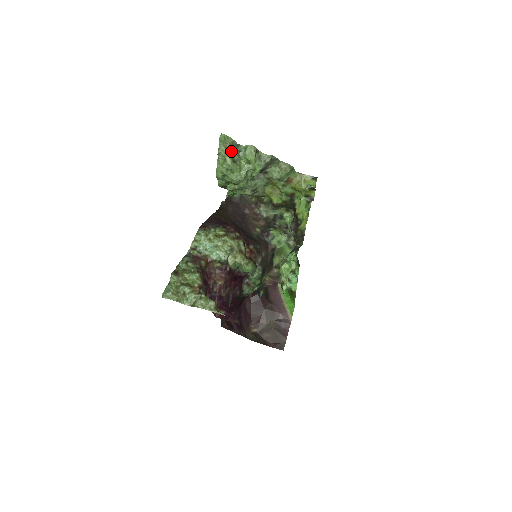
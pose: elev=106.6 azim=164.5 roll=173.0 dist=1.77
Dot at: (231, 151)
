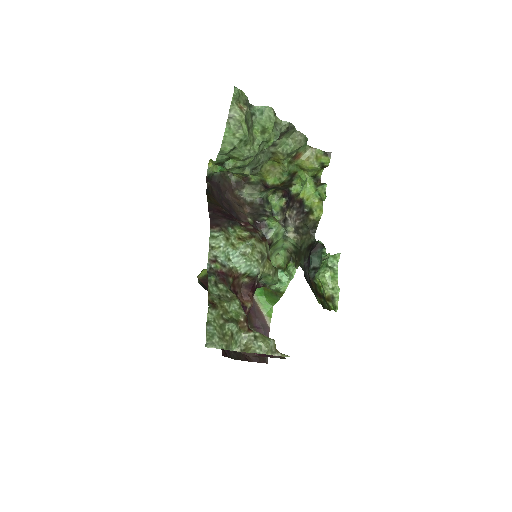
Dot at: (247, 114)
